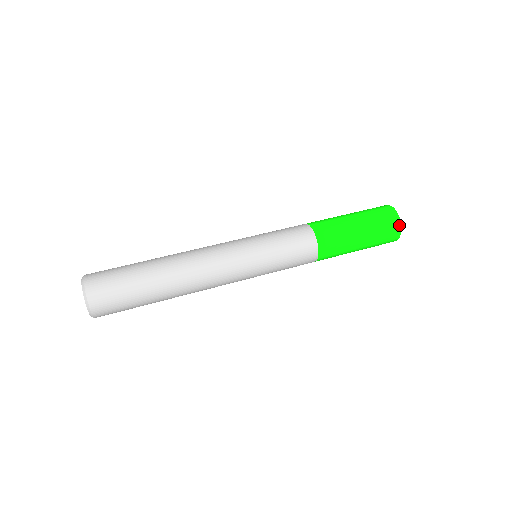
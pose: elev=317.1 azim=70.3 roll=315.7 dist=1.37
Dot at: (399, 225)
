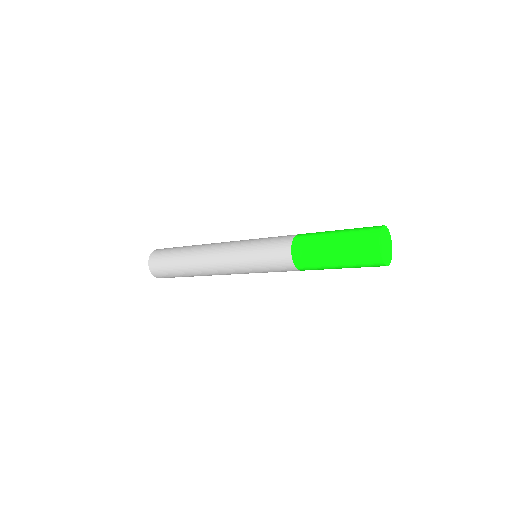
Dot at: (378, 230)
